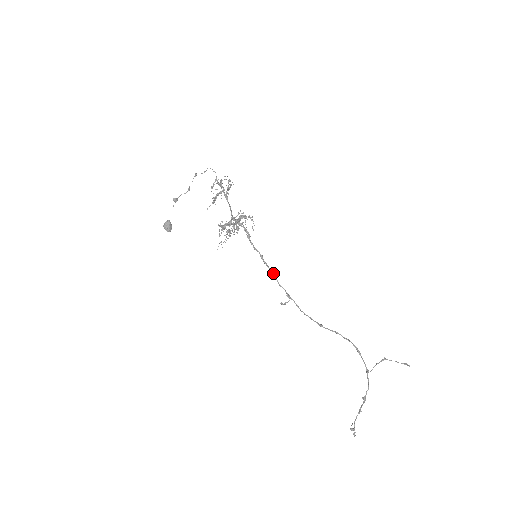
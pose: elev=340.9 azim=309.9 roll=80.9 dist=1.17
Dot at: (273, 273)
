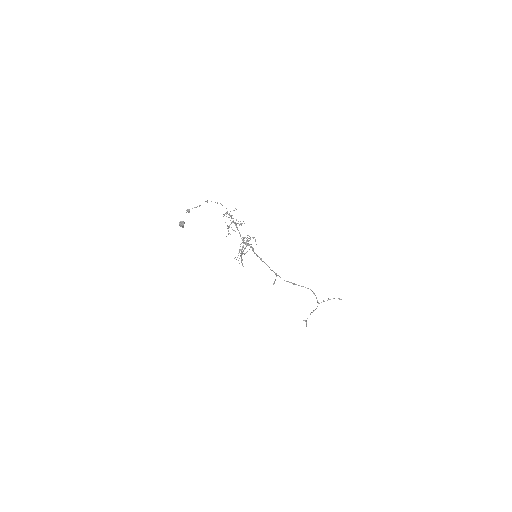
Dot at: (267, 265)
